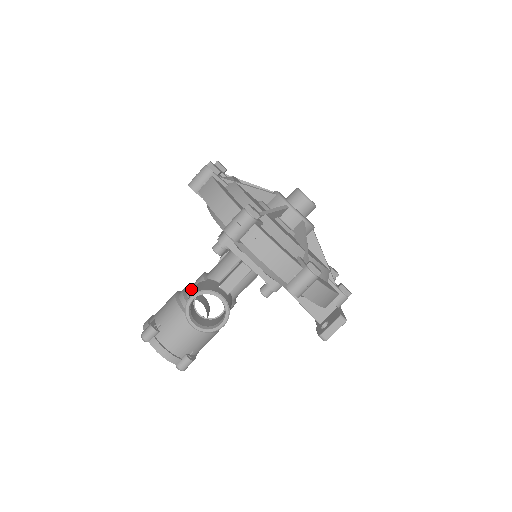
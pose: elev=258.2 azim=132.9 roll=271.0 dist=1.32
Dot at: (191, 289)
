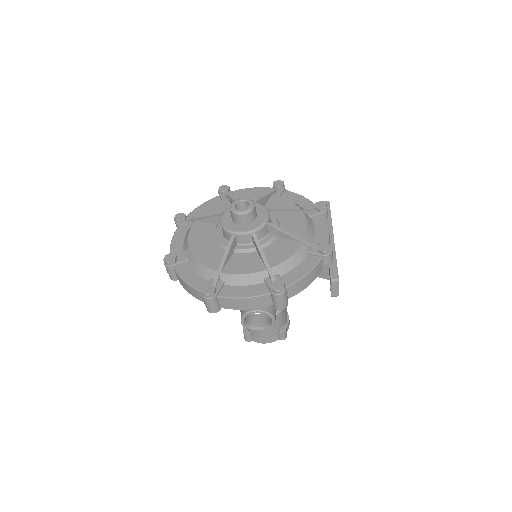
Dot at: occluded
